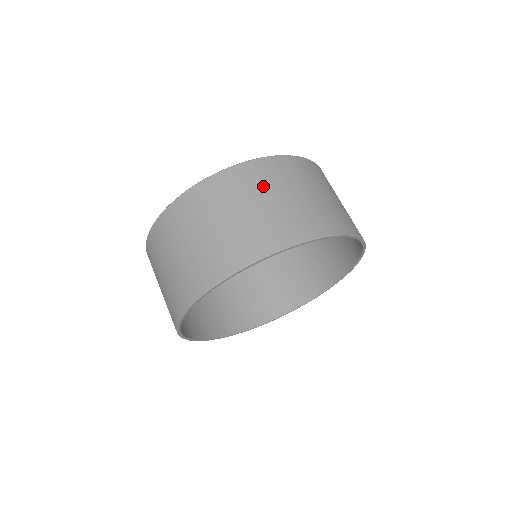
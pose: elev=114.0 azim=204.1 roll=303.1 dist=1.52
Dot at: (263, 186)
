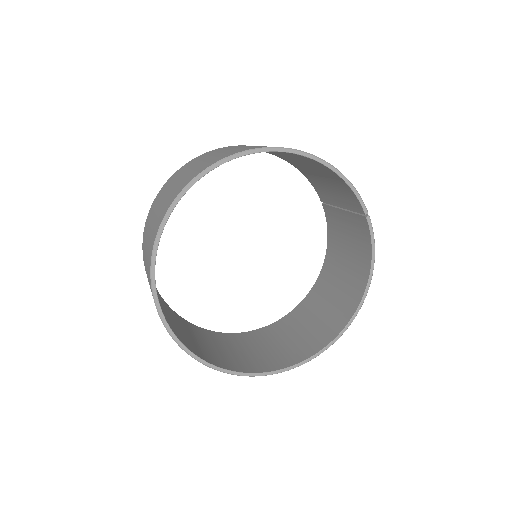
Dot at: occluded
